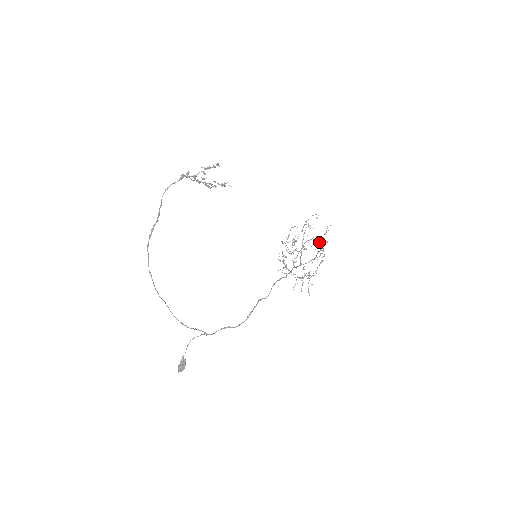
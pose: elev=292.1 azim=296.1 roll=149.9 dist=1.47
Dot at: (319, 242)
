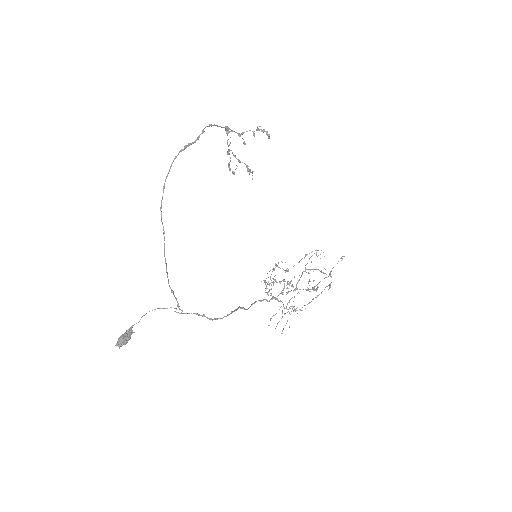
Dot at: (313, 281)
